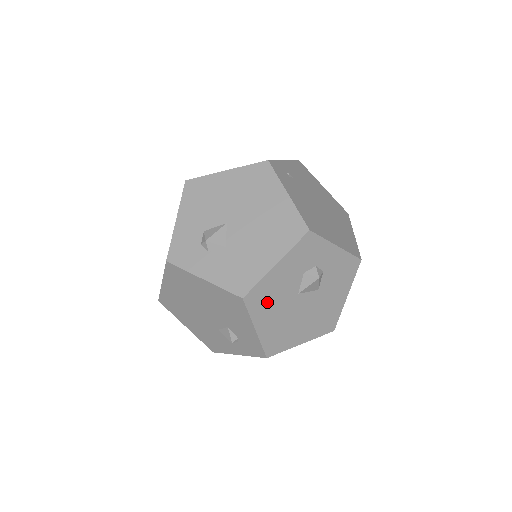
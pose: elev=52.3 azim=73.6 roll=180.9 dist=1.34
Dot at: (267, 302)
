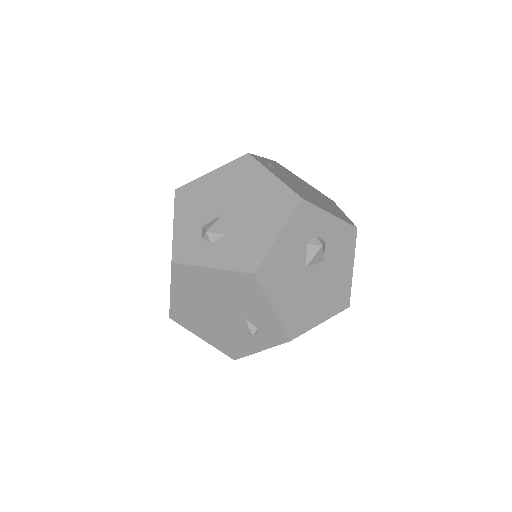
Dot at: (278, 277)
